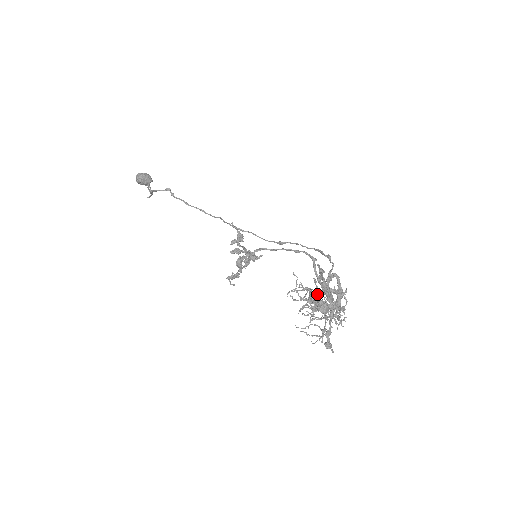
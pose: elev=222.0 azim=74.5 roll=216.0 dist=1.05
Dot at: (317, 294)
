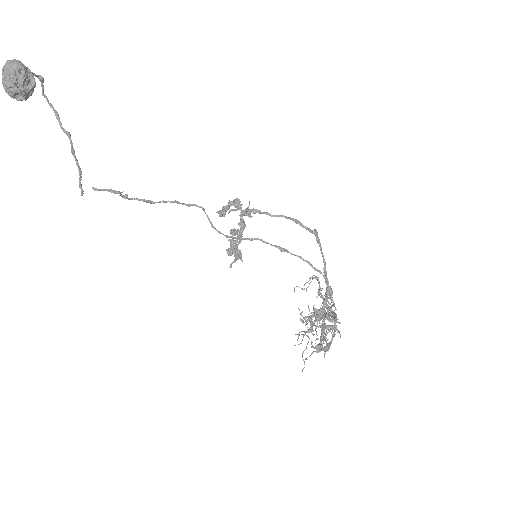
Dot at: (316, 315)
